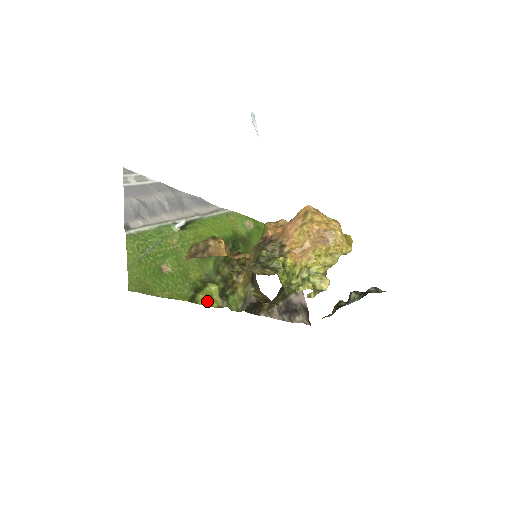
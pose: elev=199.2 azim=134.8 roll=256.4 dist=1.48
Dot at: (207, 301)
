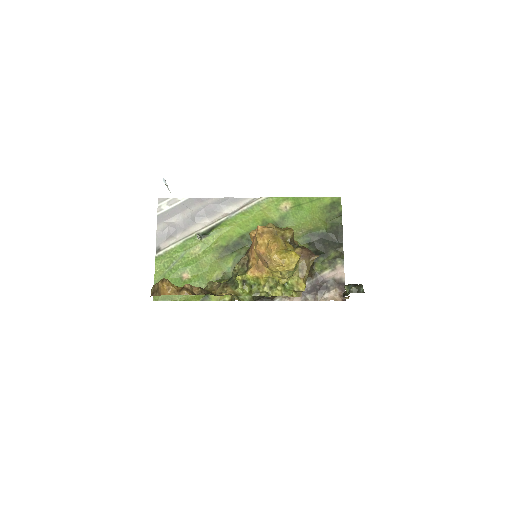
Dot at: (218, 297)
